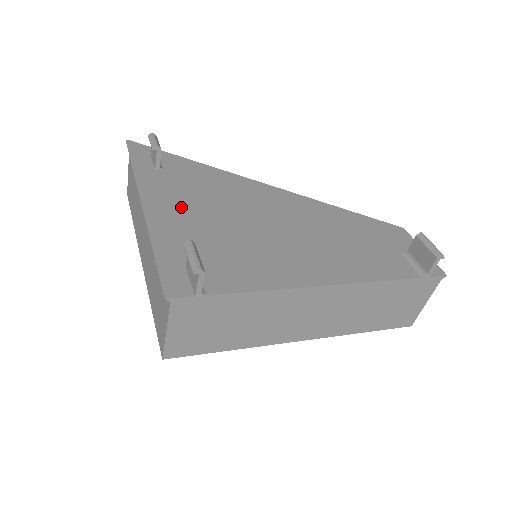
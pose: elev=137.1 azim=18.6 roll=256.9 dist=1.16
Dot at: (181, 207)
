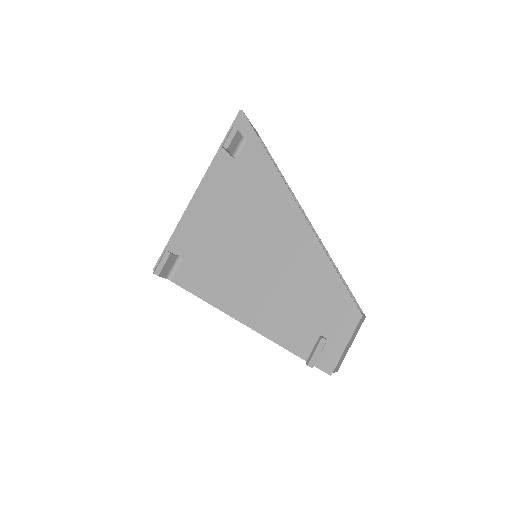
Dot at: (215, 204)
